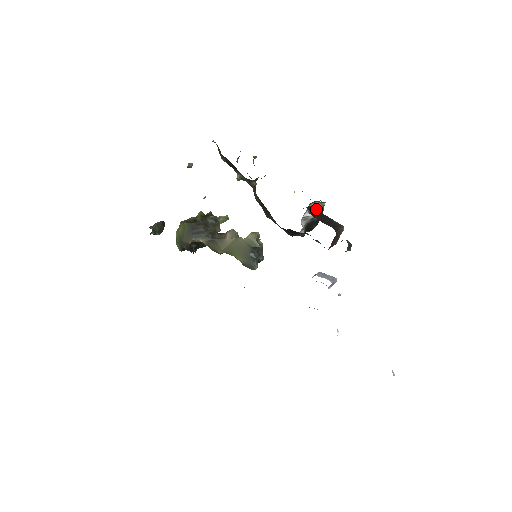
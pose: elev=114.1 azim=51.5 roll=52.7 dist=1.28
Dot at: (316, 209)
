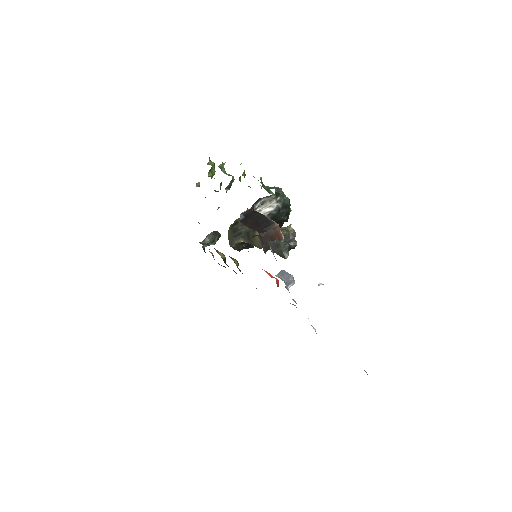
Dot at: (267, 204)
